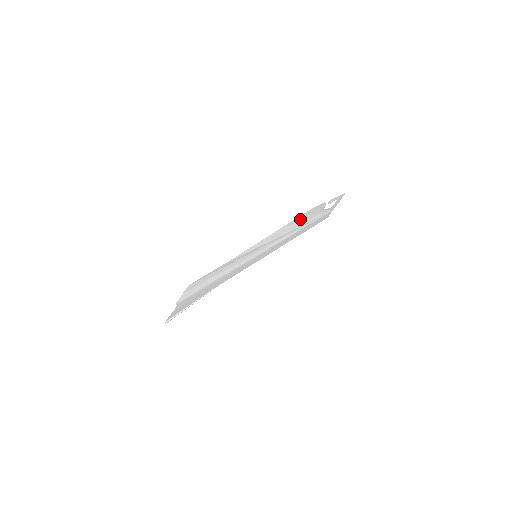
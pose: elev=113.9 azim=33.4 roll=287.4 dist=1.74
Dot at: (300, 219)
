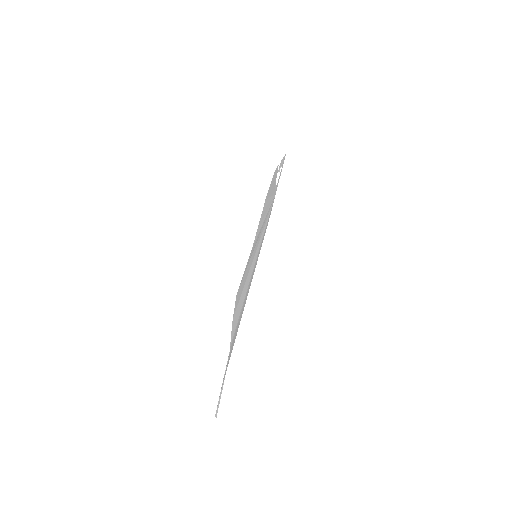
Dot at: occluded
